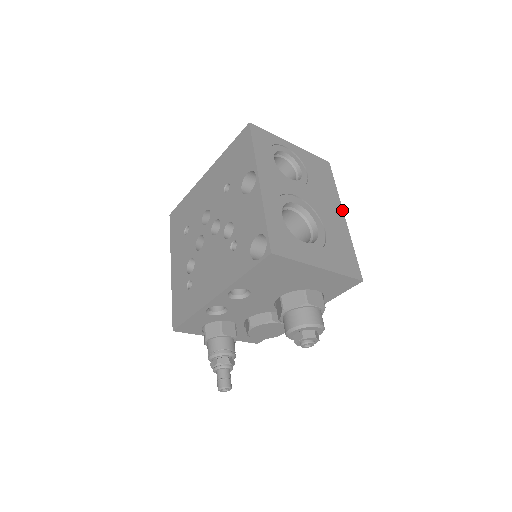
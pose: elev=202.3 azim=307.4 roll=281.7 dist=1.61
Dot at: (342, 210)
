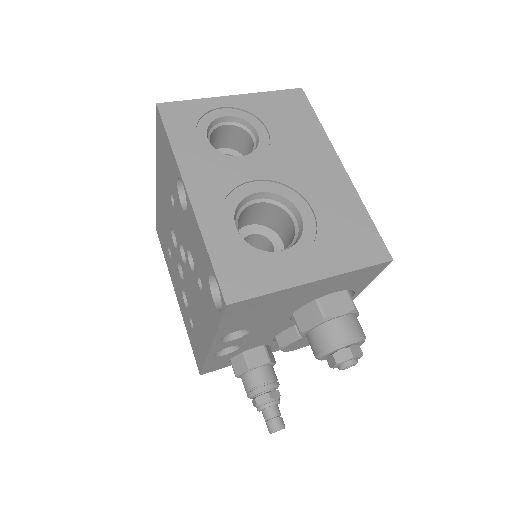
Dot at: (337, 157)
